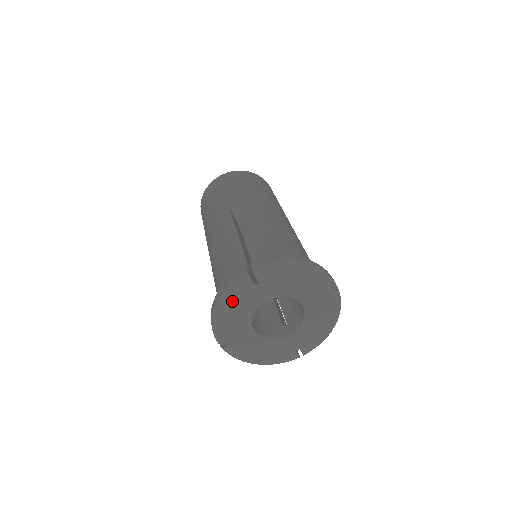
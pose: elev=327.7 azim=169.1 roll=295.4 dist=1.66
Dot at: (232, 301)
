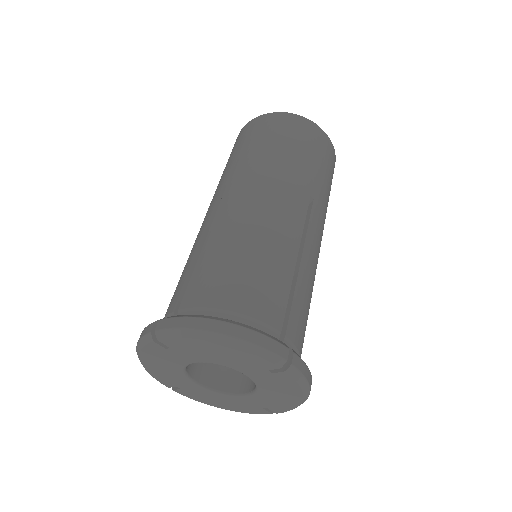
Dot at: (149, 357)
